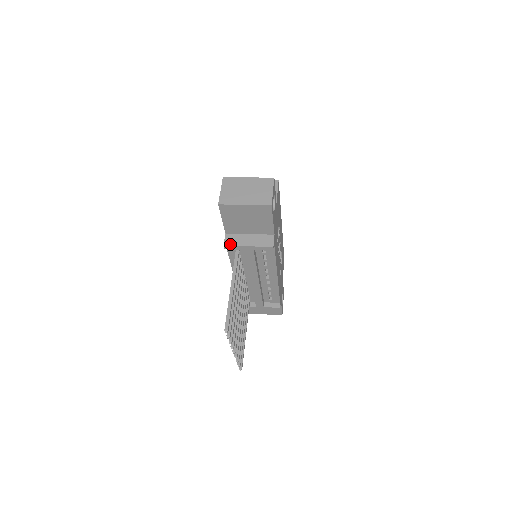
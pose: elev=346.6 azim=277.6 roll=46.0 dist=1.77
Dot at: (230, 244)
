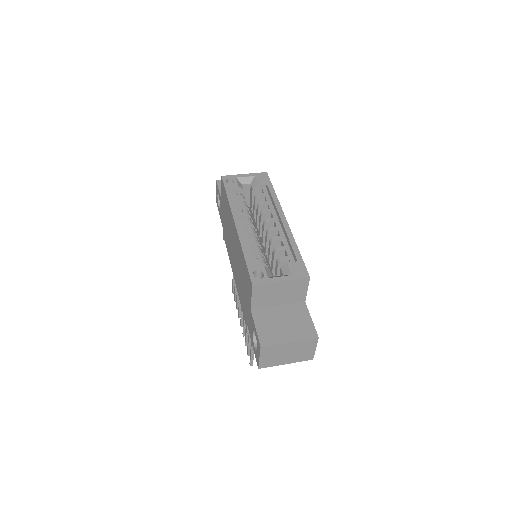
Dot at: occluded
